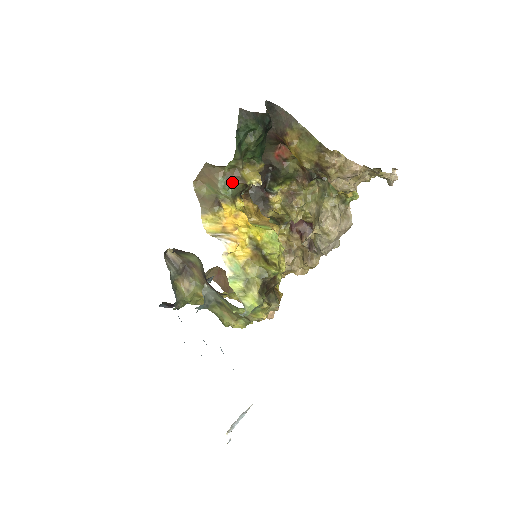
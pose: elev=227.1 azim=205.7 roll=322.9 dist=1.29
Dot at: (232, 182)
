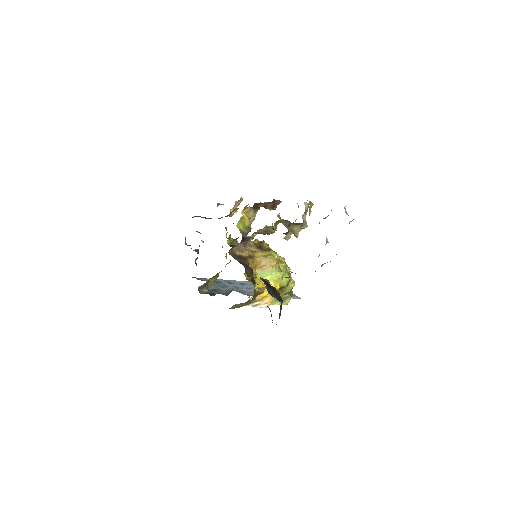
Dot at: (255, 299)
